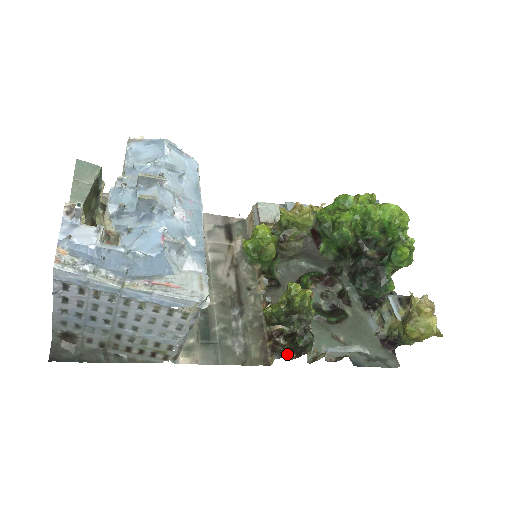
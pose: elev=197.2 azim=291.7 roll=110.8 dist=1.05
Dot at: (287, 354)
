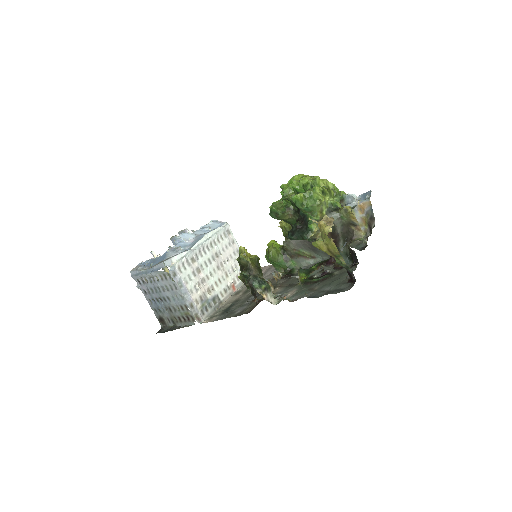
Dot at: (253, 300)
